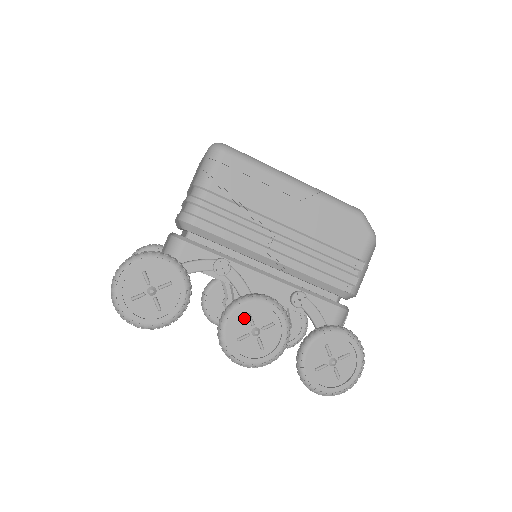
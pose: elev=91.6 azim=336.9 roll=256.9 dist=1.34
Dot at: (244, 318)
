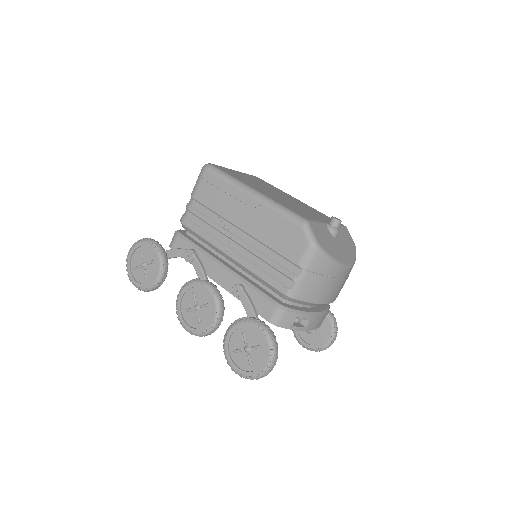
Dot at: (191, 295)
